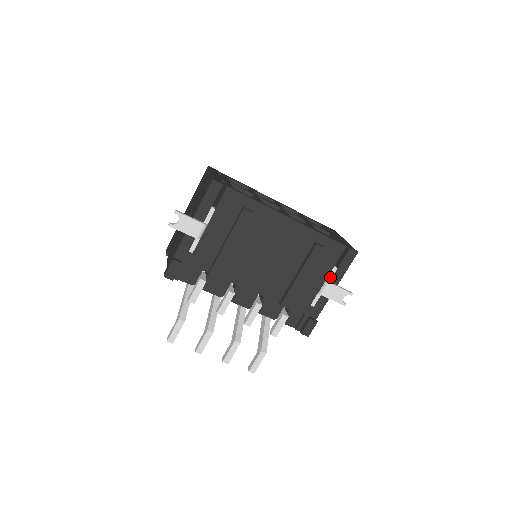
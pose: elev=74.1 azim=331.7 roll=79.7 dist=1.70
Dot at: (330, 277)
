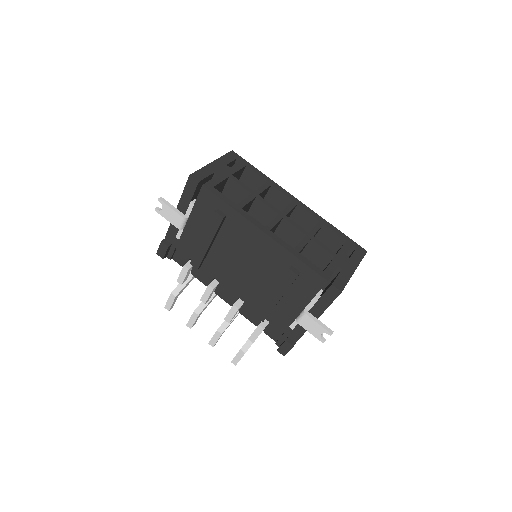
Dot at: (309, 307)
